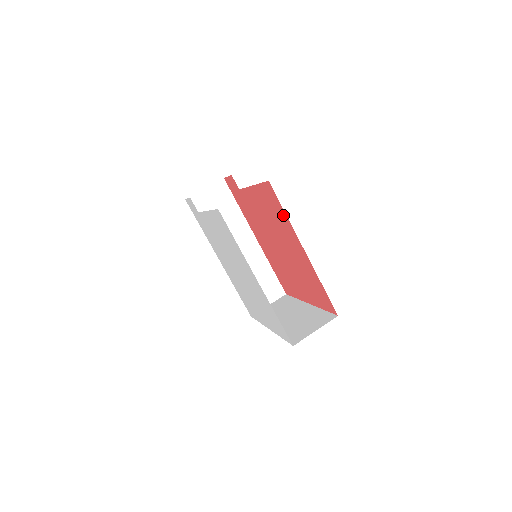
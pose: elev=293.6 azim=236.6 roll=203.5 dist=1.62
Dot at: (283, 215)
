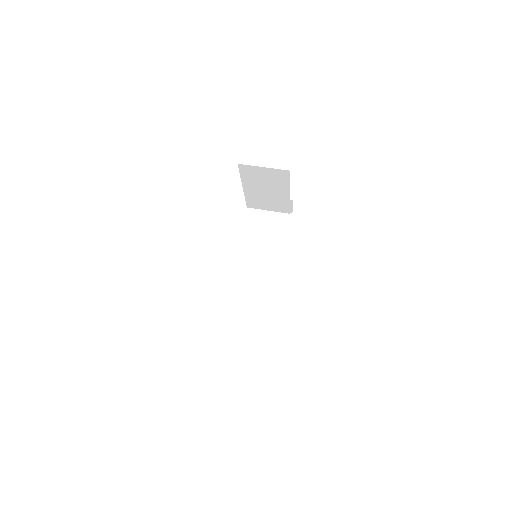
Dot at: occluded
